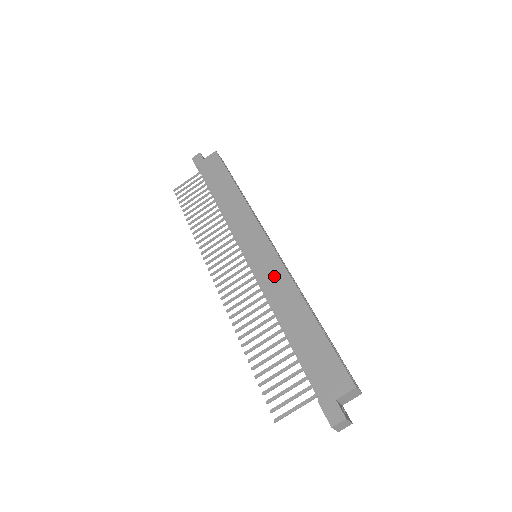
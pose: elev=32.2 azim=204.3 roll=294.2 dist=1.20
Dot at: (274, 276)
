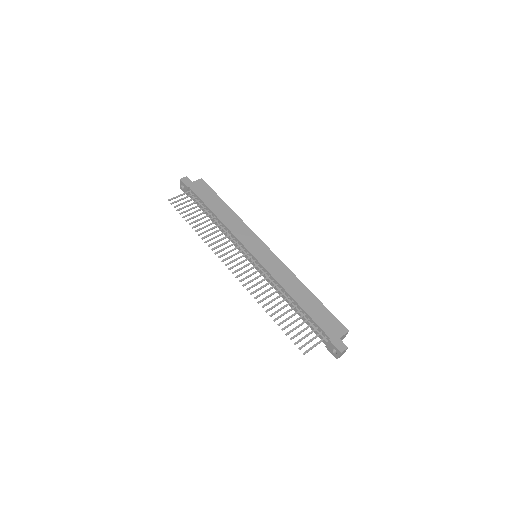
Dot at: (278, 269)
